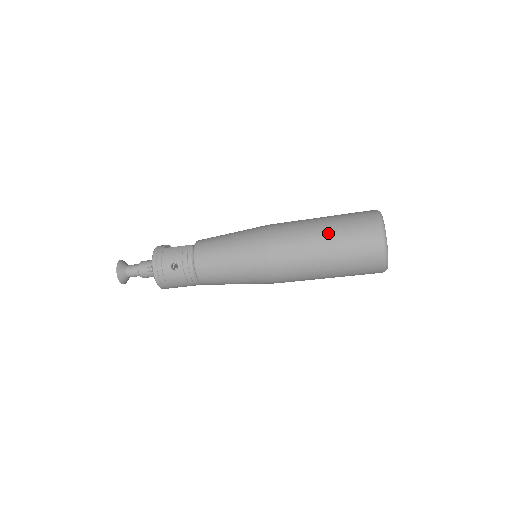
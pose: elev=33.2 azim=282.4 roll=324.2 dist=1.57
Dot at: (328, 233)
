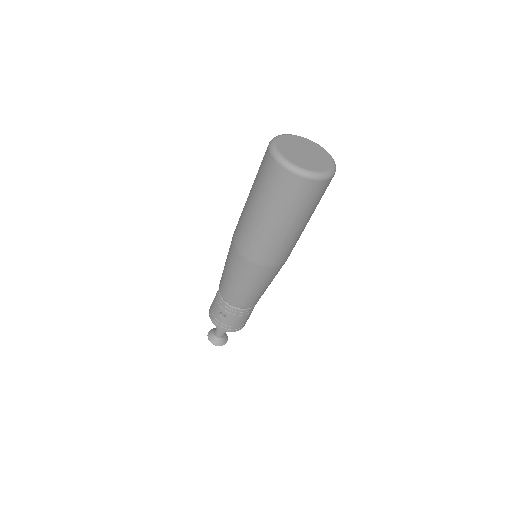
Dot at: (255, 203)
